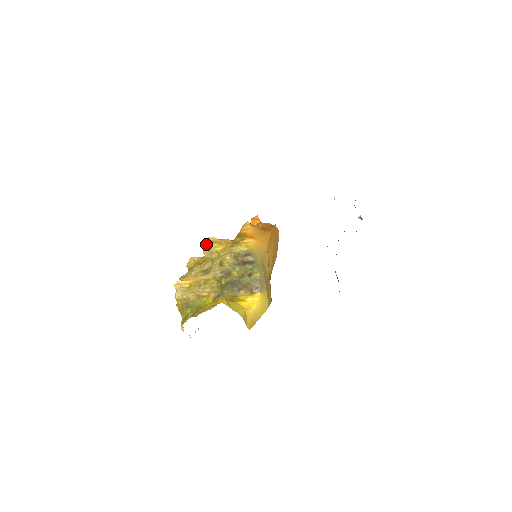
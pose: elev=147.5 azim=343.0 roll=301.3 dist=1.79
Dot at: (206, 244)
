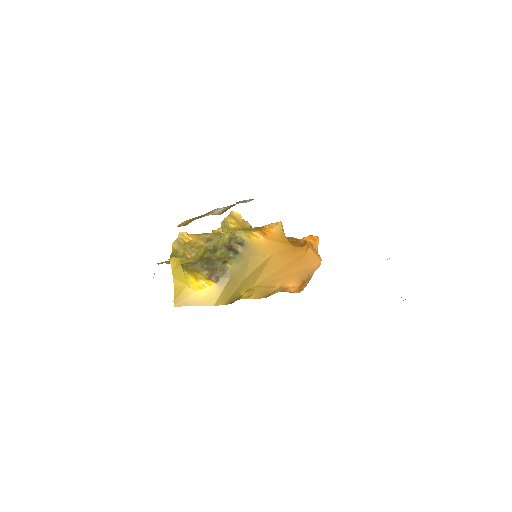
Dot at: (228, 216)
